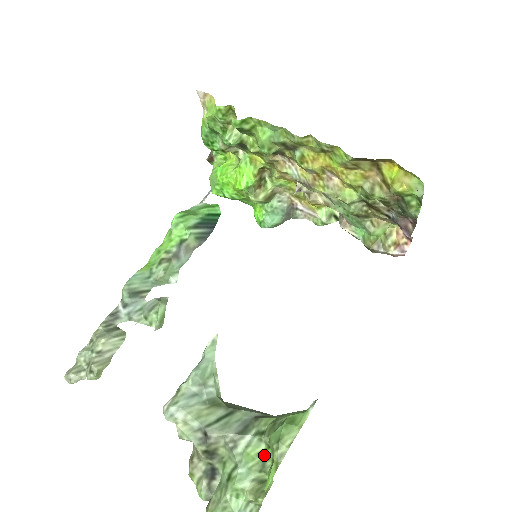
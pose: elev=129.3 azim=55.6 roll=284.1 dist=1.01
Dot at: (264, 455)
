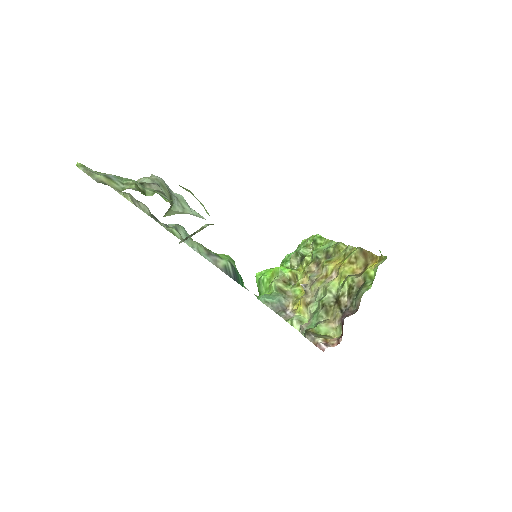
Dot at: (163, 198)
